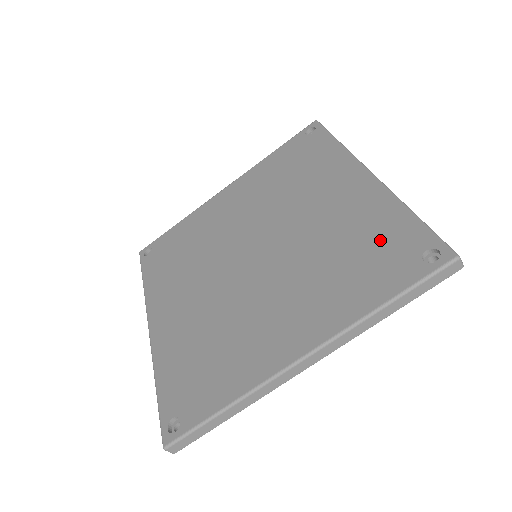
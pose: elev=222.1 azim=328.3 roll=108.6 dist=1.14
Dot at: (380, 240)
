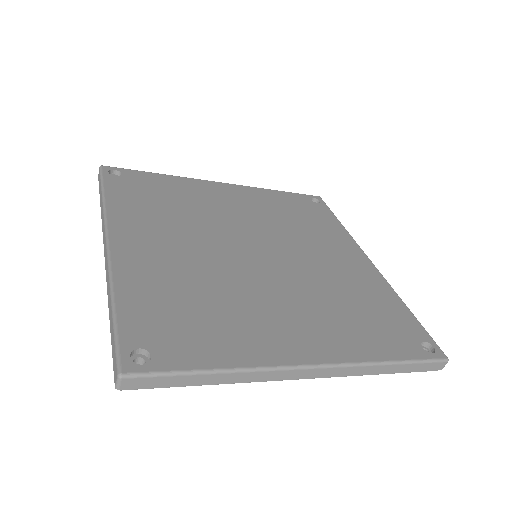
Dot at: (385, 313)
